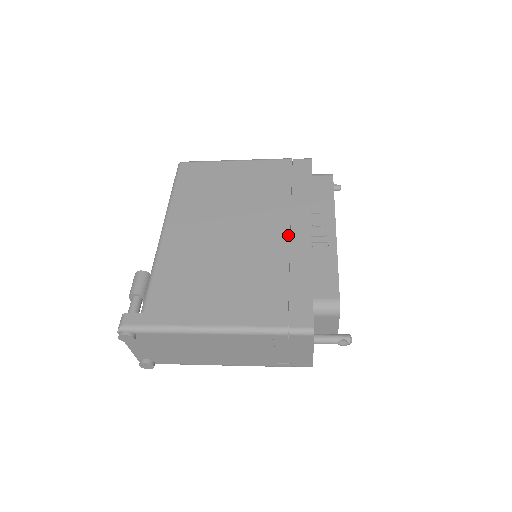
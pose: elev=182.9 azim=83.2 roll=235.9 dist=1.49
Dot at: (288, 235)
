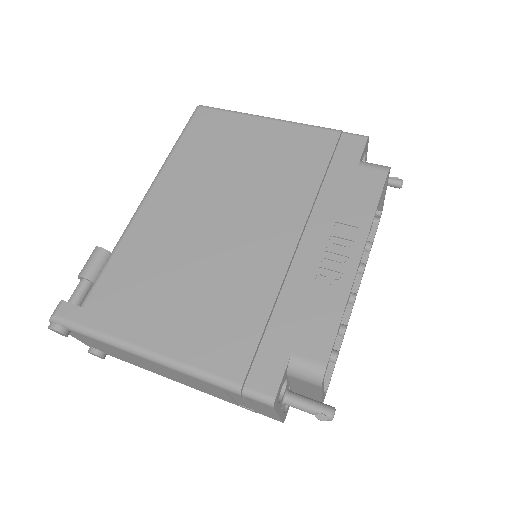
Dot at: (293, 248)
